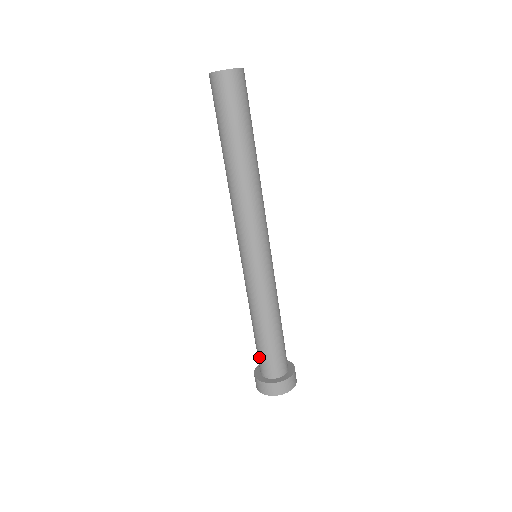
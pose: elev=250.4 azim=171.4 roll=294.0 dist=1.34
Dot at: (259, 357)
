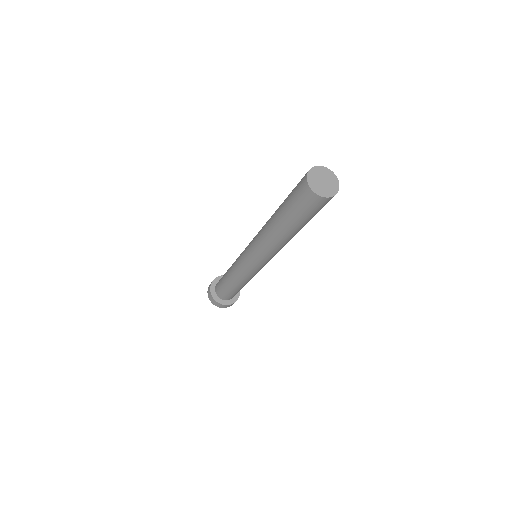
Dot at: (226, 294)
